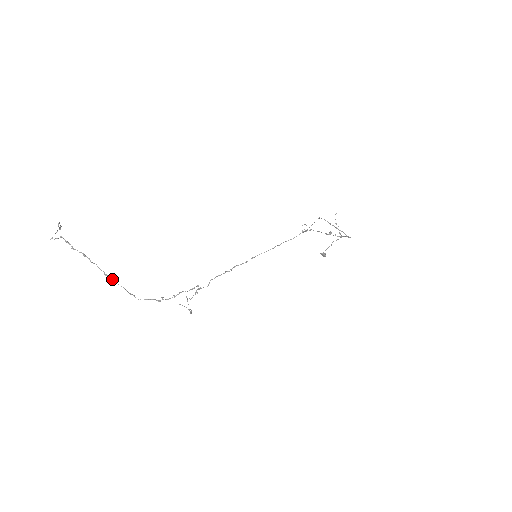
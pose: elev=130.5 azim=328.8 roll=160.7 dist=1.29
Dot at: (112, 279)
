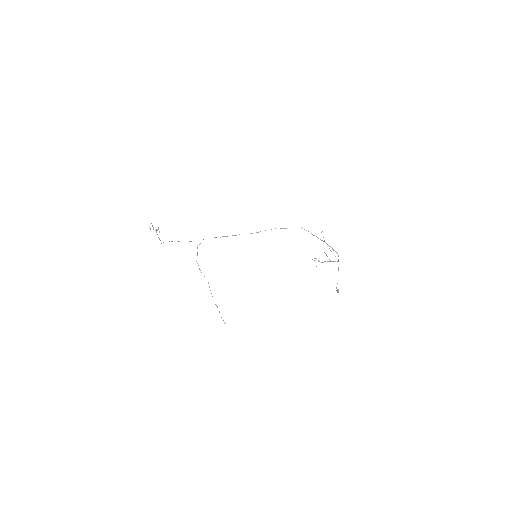
Dot at: occluded
